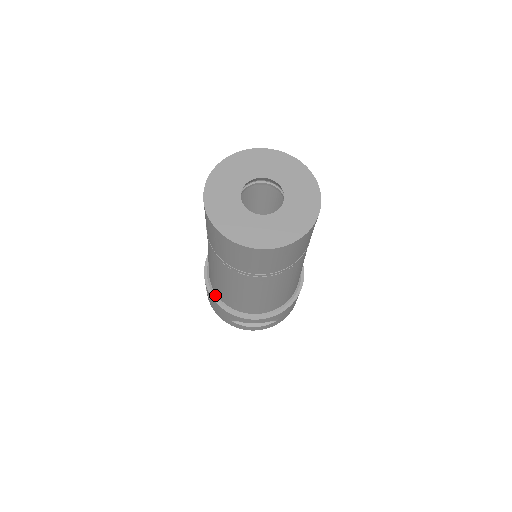
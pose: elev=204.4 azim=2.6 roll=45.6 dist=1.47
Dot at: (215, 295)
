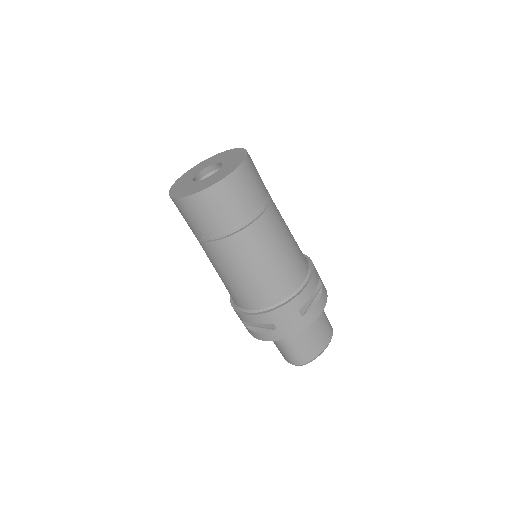
Dot at: (271, 308)
